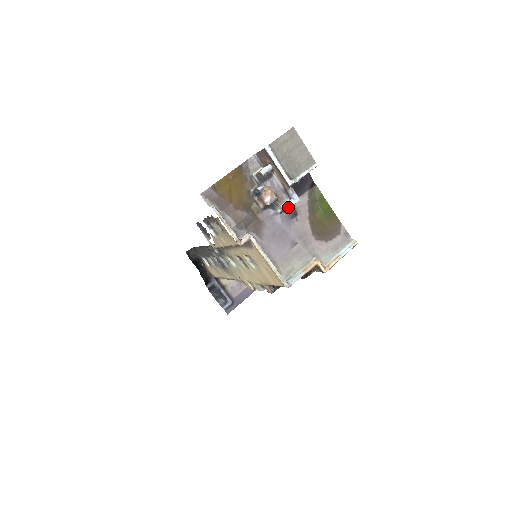
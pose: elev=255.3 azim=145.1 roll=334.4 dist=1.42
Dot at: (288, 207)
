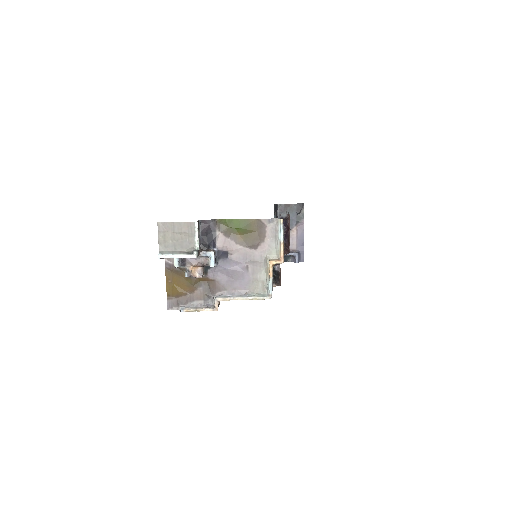
Dot at: (213, 265)
